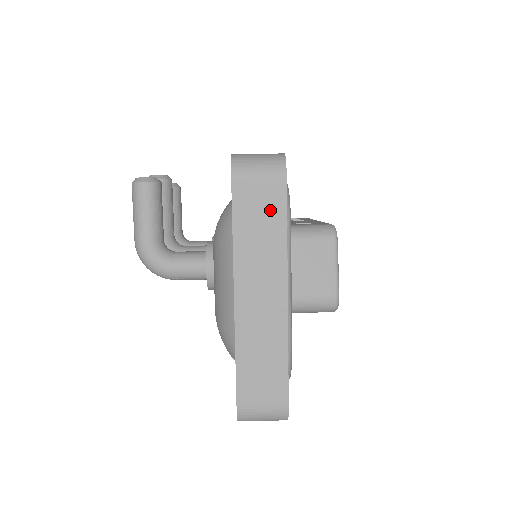
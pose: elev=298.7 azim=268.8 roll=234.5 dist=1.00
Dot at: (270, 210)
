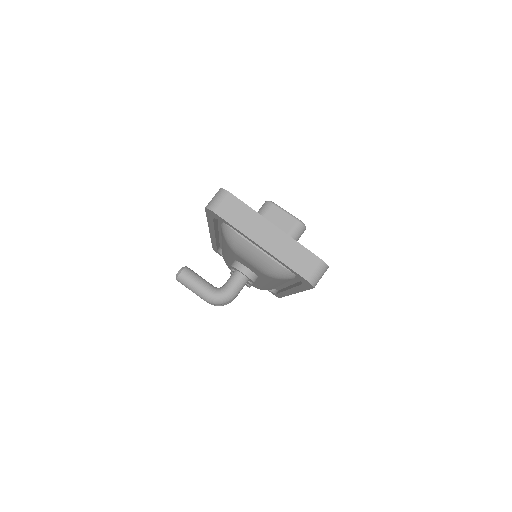
Dot at: (237, 208)
